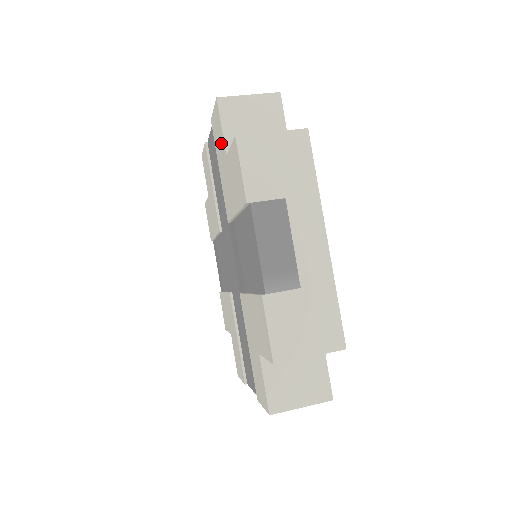
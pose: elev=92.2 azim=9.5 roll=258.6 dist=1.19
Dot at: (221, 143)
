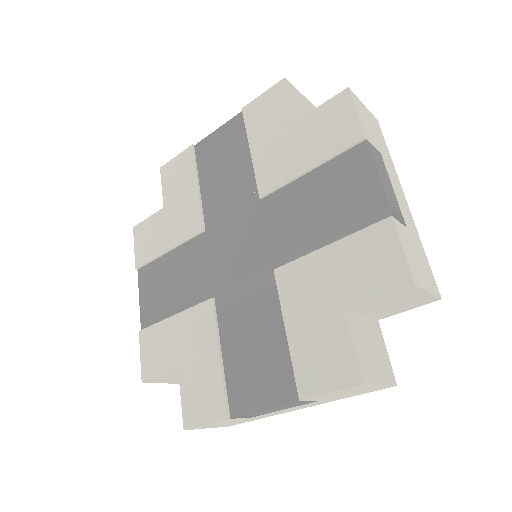
Dot at: (359, 284)
